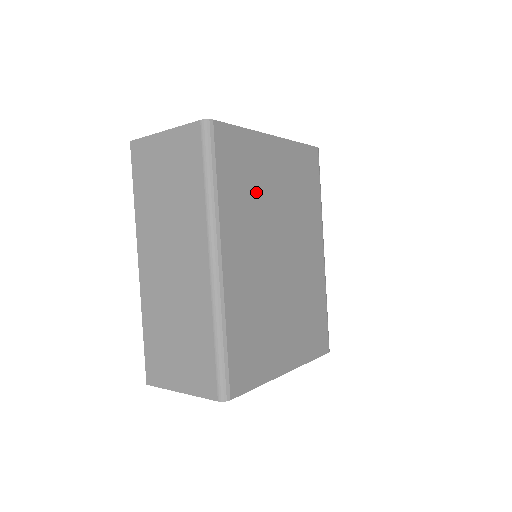
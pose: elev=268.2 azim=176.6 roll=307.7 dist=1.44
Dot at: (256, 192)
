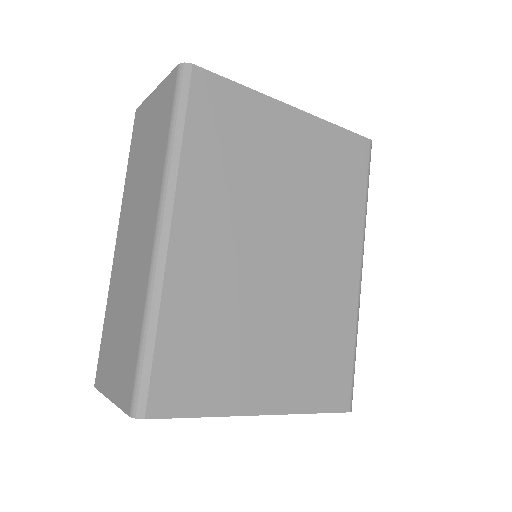
Dot at: (249, 164)
